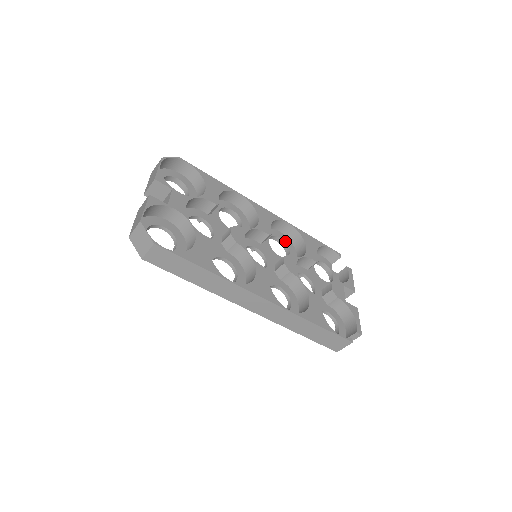
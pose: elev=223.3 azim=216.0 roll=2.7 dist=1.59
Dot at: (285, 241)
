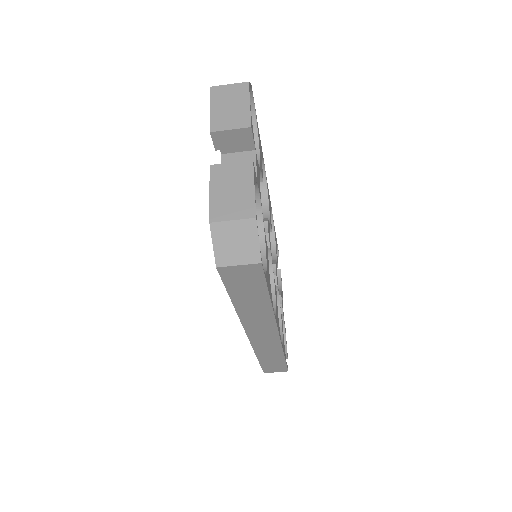
Dot at: occluded
